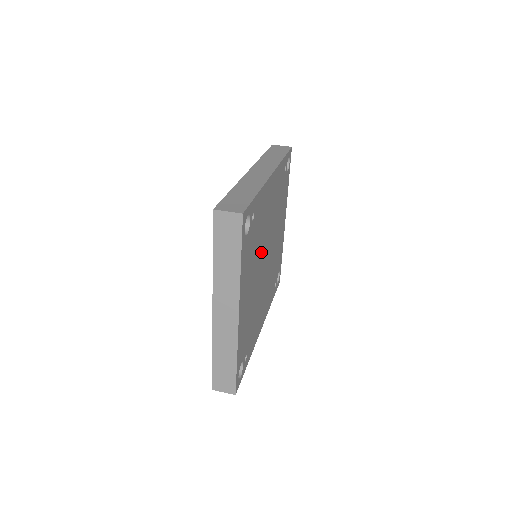
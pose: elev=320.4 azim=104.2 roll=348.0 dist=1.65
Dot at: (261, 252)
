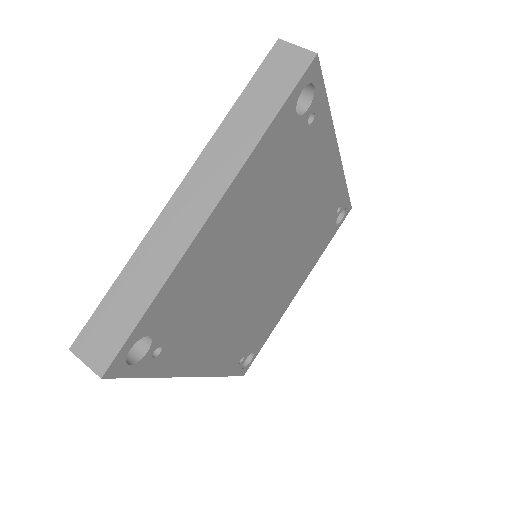
Dot at: (275, 225)
